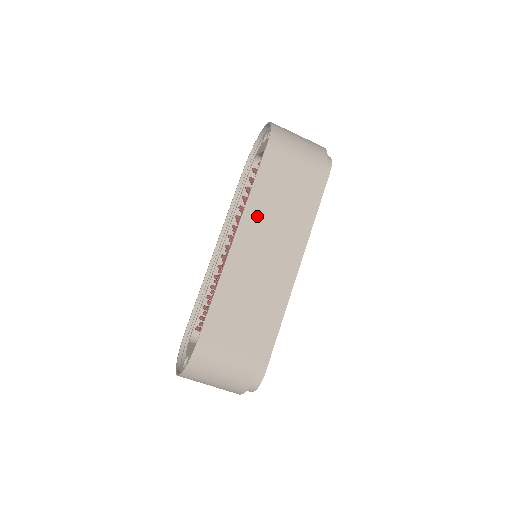
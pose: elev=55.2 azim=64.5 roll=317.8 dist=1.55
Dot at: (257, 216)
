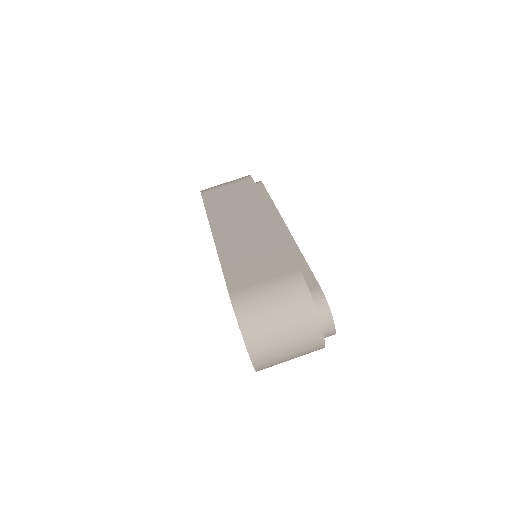
Dot at: (221, 218)
